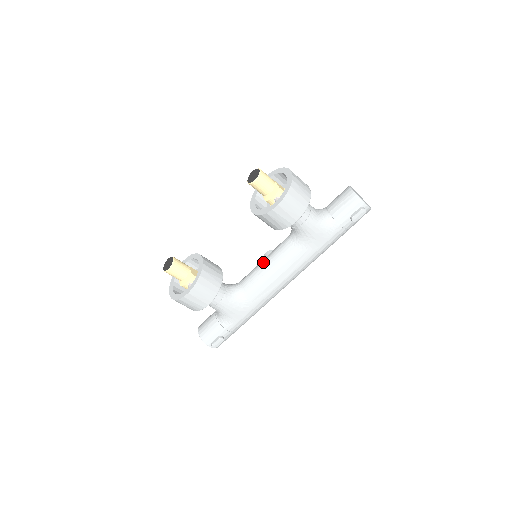
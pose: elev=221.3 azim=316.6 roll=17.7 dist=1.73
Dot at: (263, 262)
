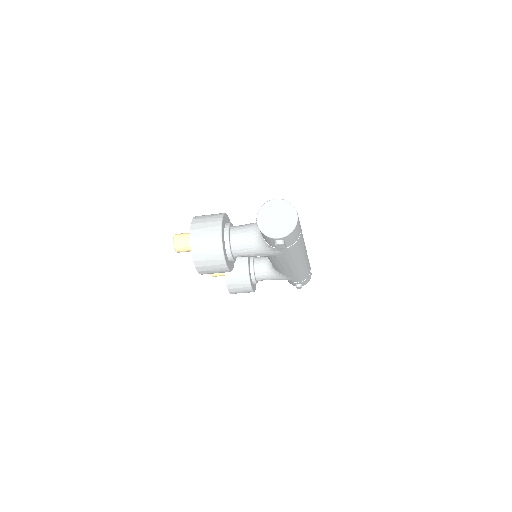
Dot at: occluded
